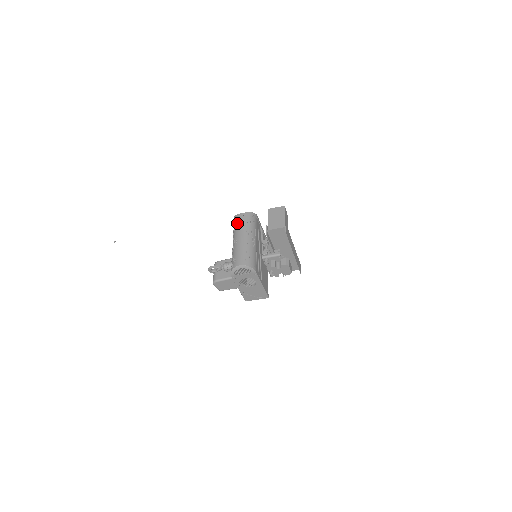
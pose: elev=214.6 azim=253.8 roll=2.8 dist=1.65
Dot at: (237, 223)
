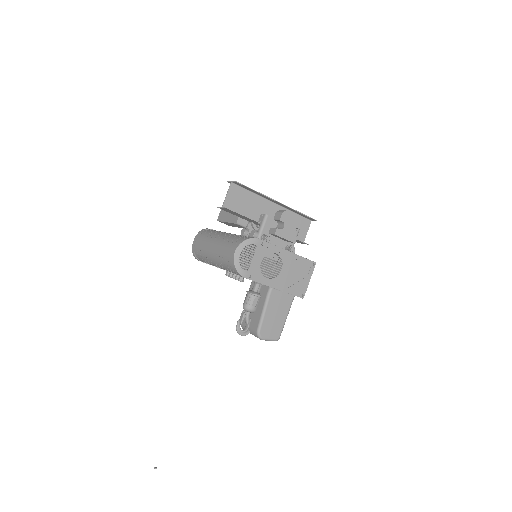
Dot at: (198, 250)
